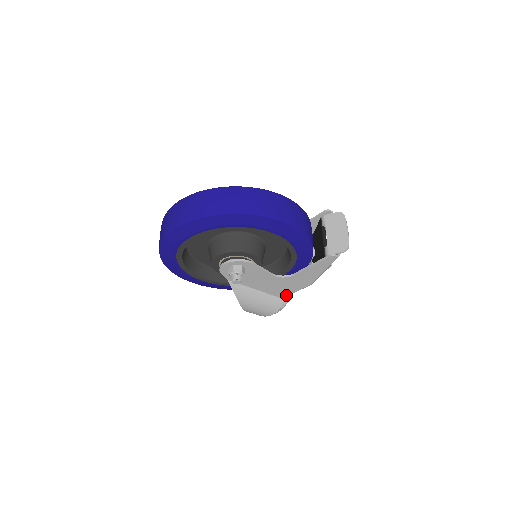
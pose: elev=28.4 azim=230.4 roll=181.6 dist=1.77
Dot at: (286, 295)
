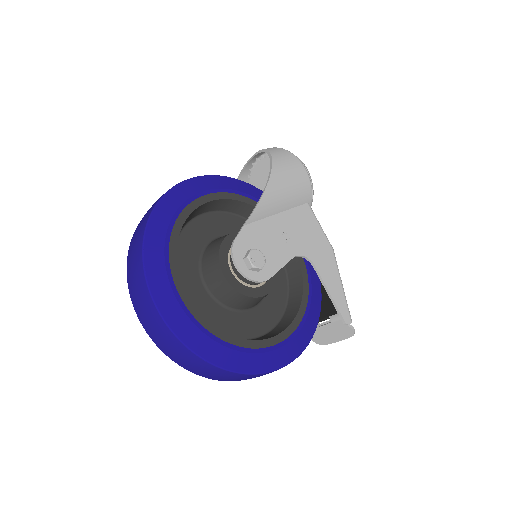
Dot at: occluded
